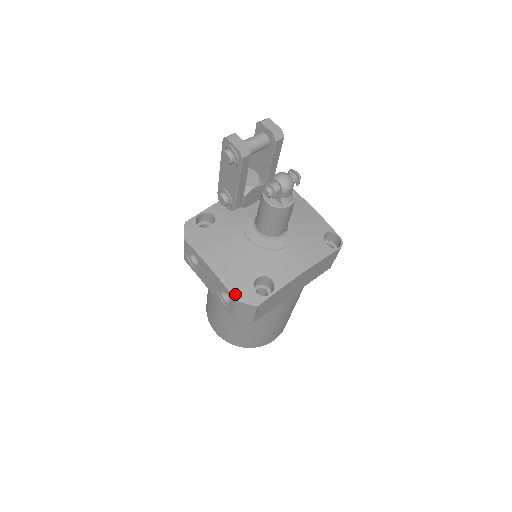
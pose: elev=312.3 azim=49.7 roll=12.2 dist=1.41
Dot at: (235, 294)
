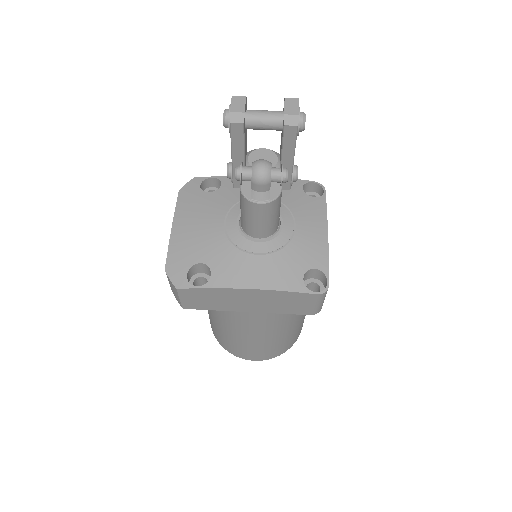
Dot at: (169, 264)
